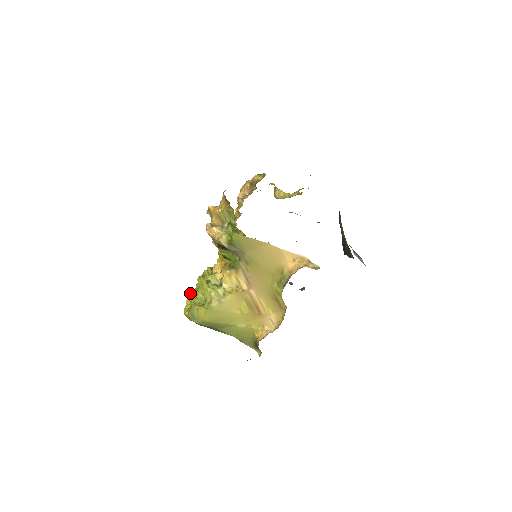
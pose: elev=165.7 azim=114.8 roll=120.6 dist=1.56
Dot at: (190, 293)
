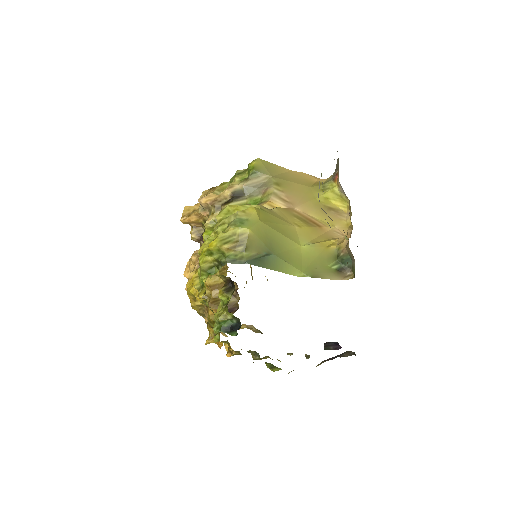
Dot at: occluded
